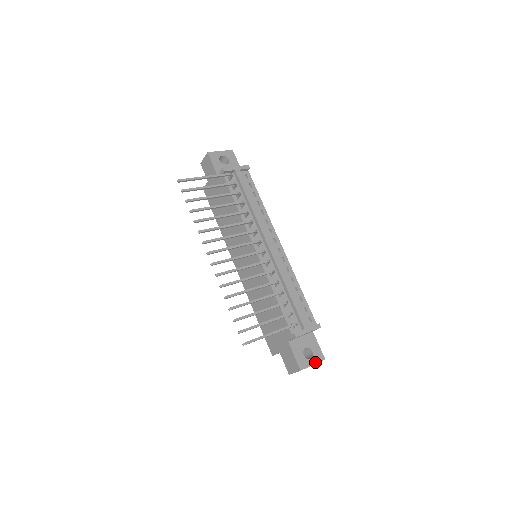
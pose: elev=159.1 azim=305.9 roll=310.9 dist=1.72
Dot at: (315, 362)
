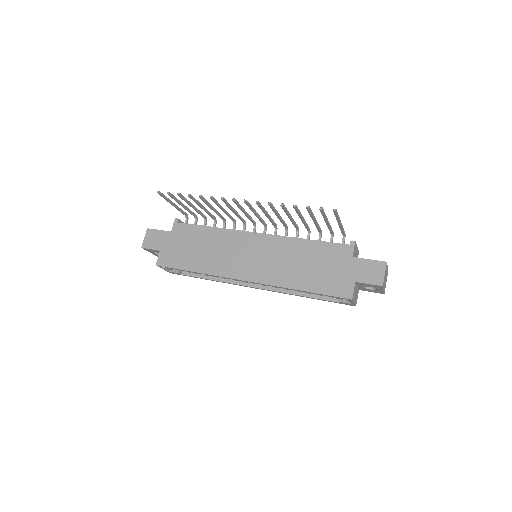
Dot at: occluded
